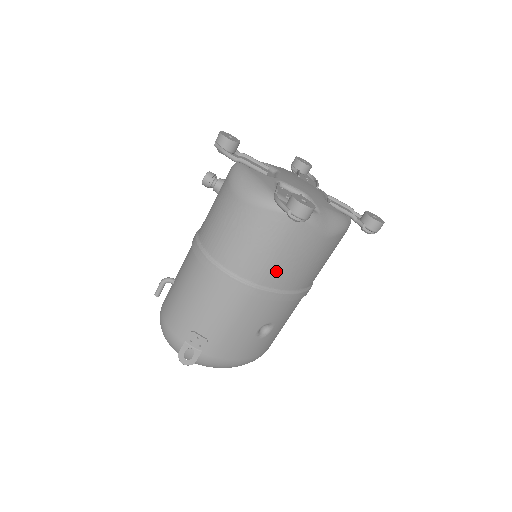
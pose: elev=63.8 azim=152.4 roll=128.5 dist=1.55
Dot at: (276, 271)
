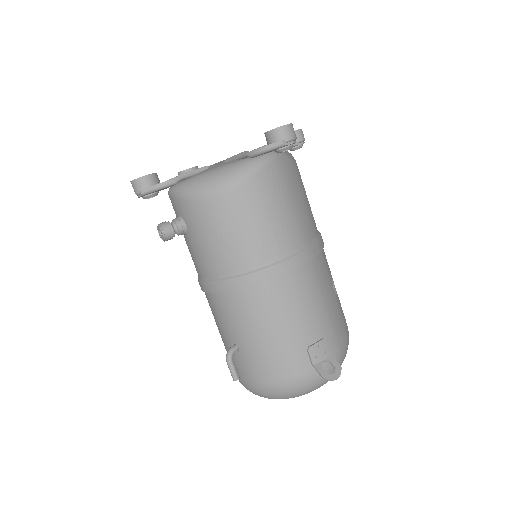
Dot at: (304, 221)
